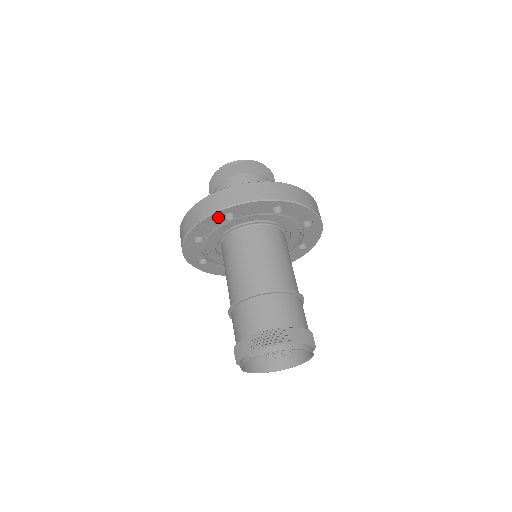
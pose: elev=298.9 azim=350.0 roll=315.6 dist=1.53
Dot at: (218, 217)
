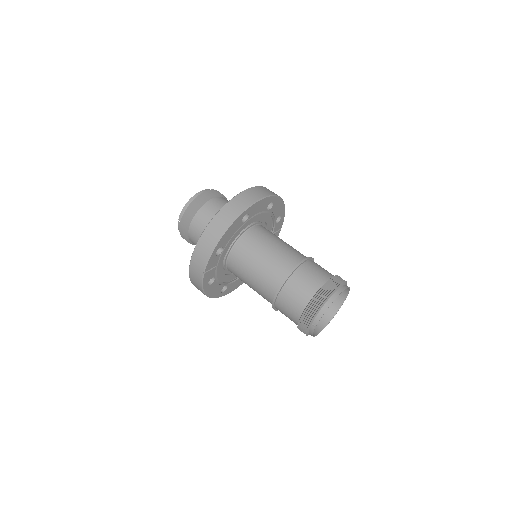
Dot at: (213, 259)
